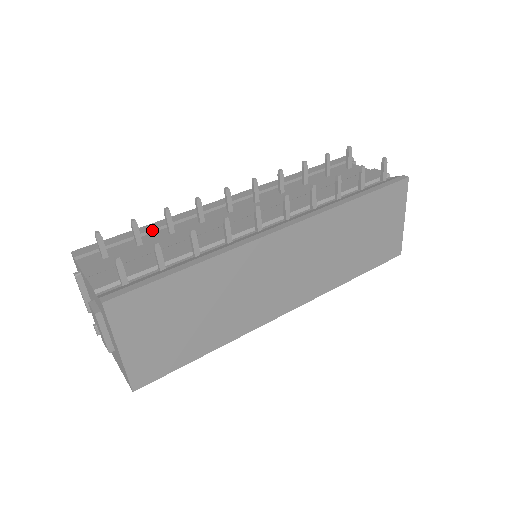
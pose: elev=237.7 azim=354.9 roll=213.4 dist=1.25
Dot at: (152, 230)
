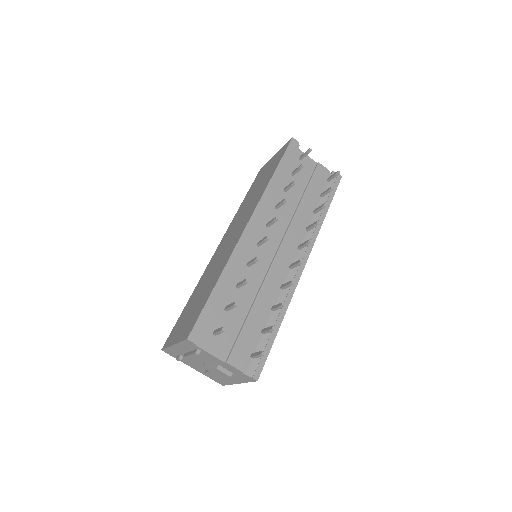
Dot at: (224, 289)
